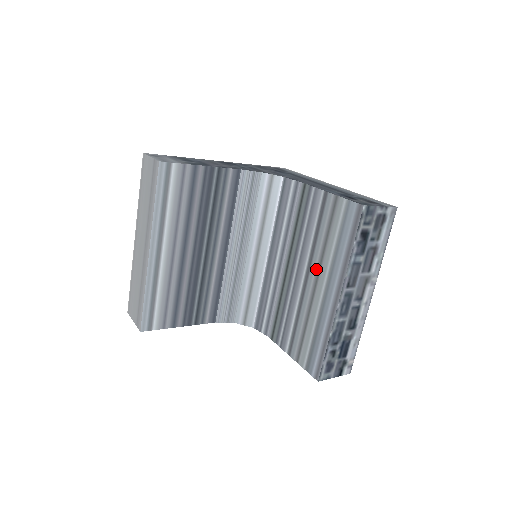
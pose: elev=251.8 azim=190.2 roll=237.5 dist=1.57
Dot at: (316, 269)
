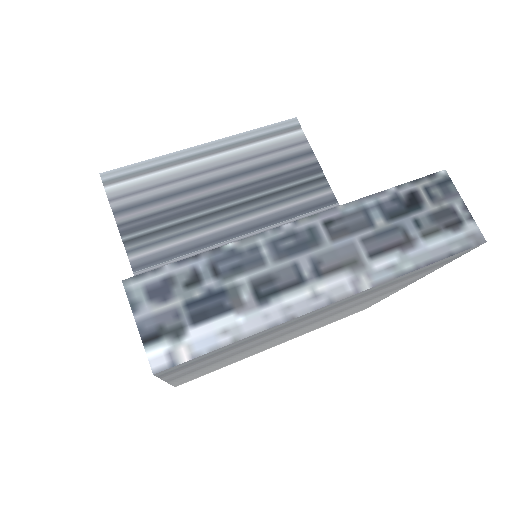
Dot at: occluded
